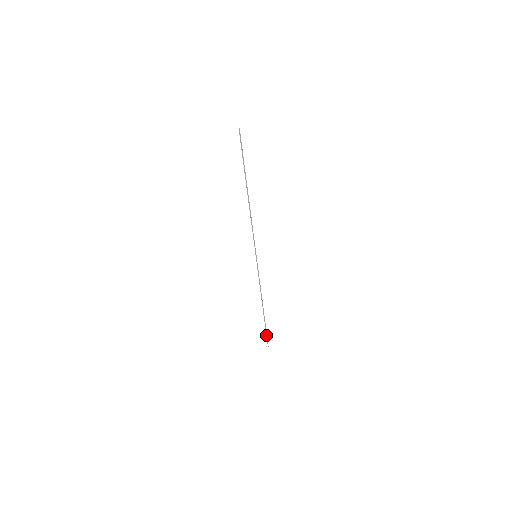
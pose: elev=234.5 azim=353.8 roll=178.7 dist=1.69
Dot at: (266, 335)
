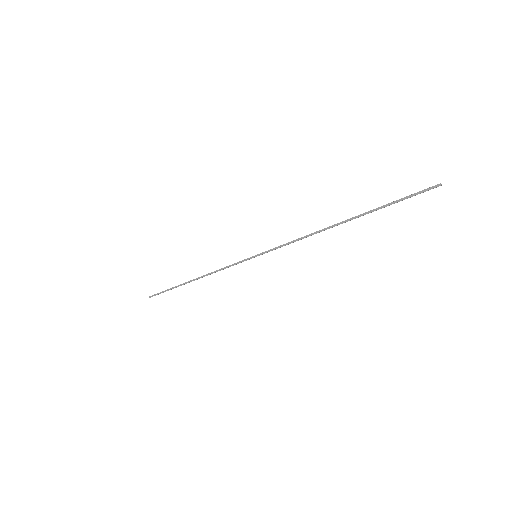
Dot at: occluded
